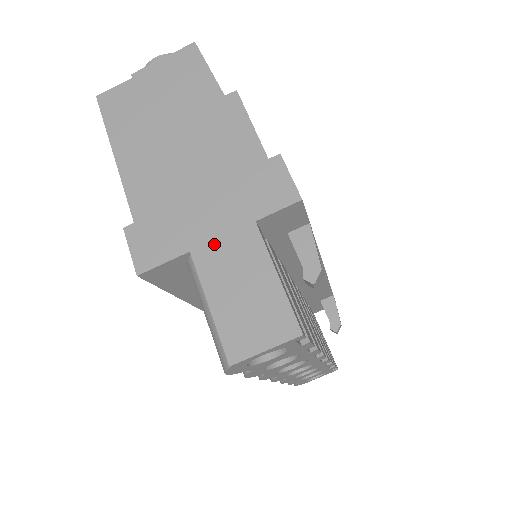
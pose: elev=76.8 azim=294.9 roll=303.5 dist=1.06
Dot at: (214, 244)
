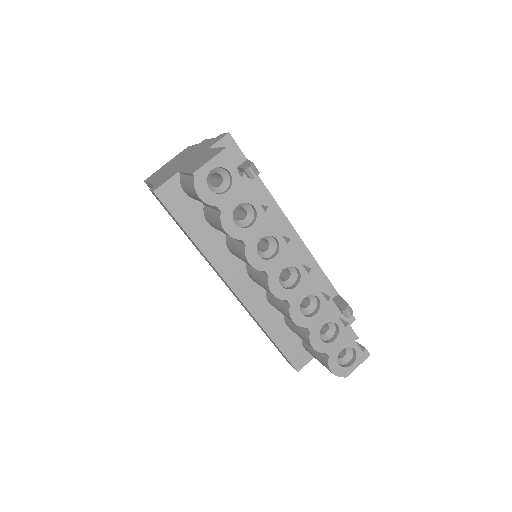
Dot at: (190, 163)
